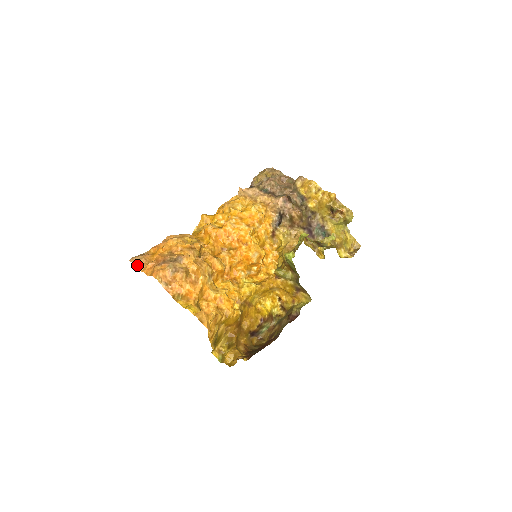
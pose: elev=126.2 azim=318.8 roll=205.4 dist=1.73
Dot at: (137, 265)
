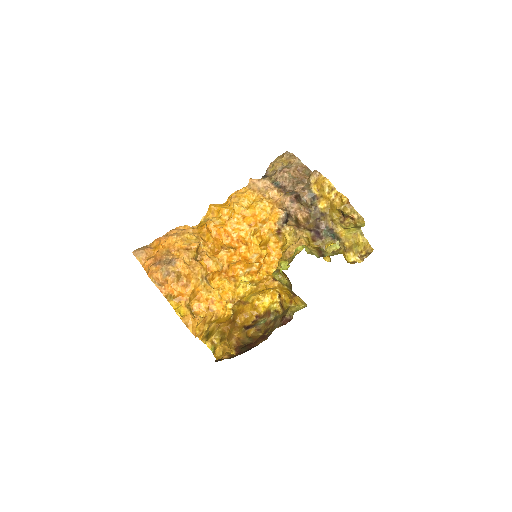
Dot at: (138, 259)
